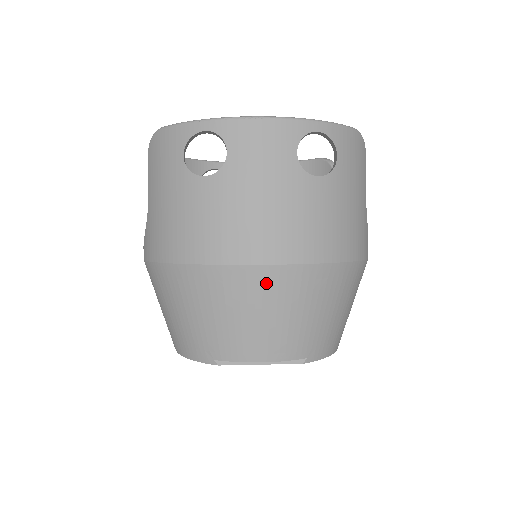
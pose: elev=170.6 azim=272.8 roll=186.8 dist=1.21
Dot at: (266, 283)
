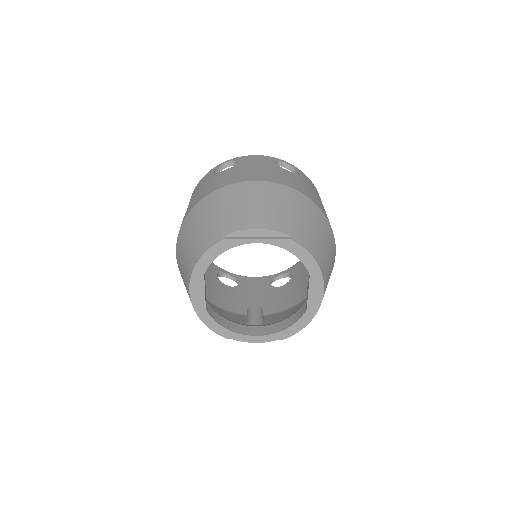
Dot at: (260, 189)
